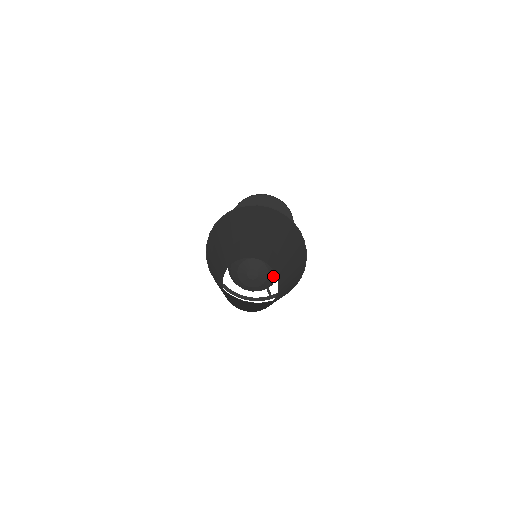
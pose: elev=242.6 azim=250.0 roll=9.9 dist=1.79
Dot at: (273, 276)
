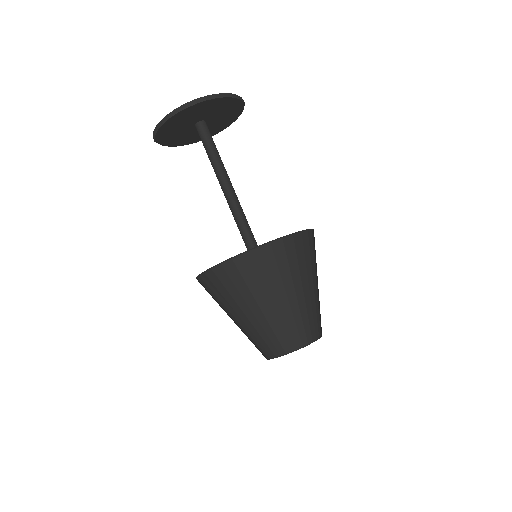
Dot at: occluded
